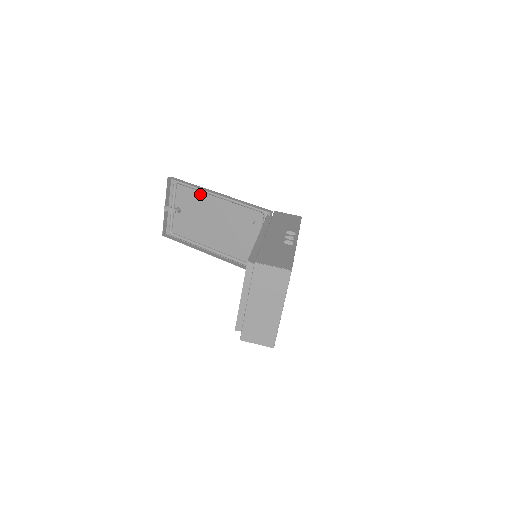
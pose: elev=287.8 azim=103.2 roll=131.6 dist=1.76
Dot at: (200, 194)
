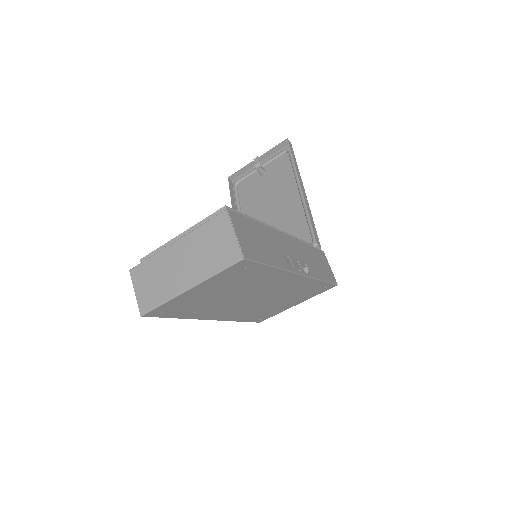
Dot at: (291, 176)
